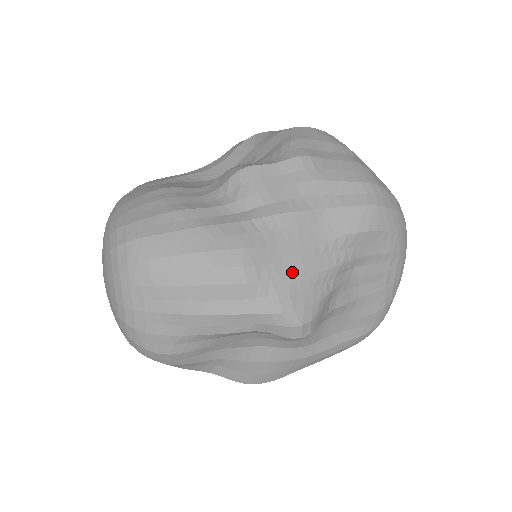
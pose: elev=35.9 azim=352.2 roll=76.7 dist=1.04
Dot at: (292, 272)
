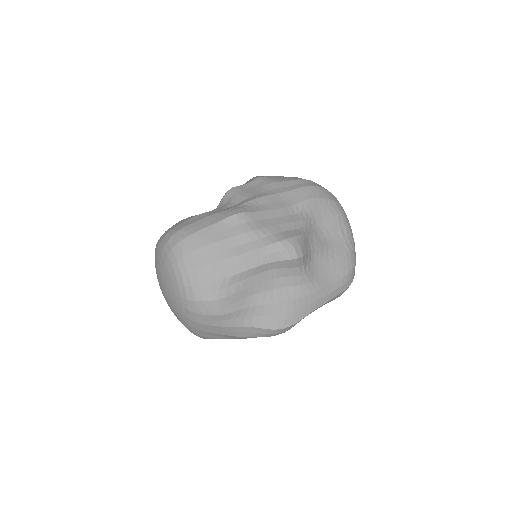
Dot at: (277, 223)
